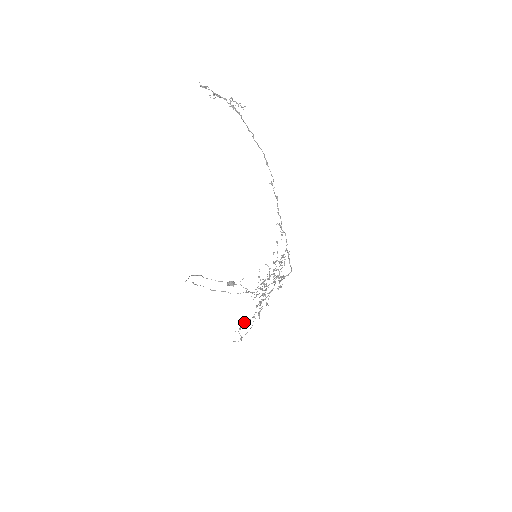
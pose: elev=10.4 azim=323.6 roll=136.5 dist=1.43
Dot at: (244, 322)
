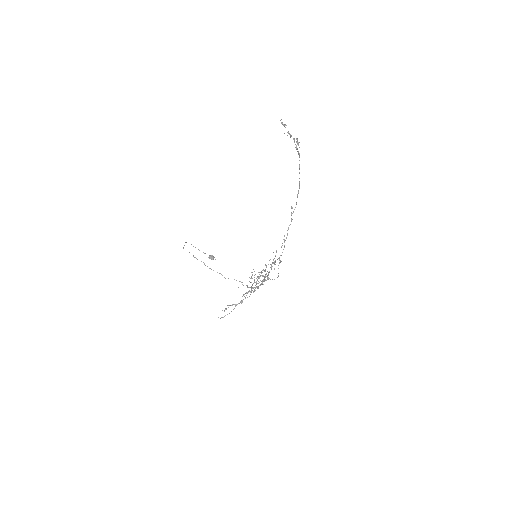
Dot at: (230, 305)
